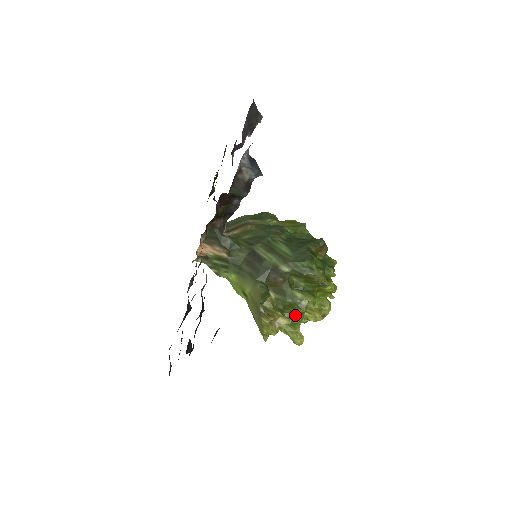
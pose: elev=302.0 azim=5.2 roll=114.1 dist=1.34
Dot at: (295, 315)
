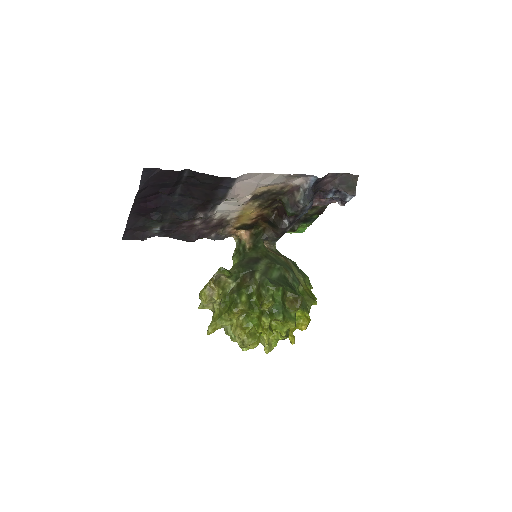
Dot at: (228, 310)
